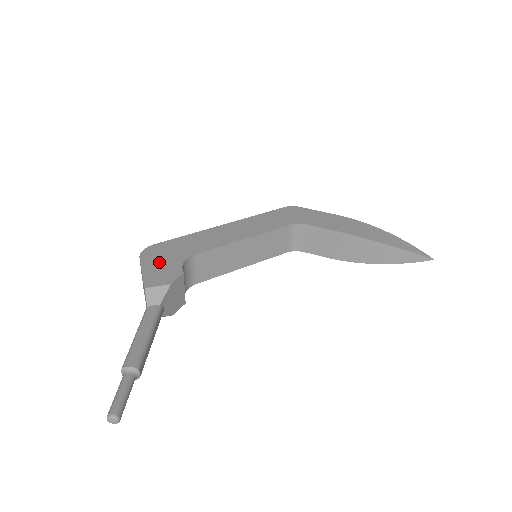
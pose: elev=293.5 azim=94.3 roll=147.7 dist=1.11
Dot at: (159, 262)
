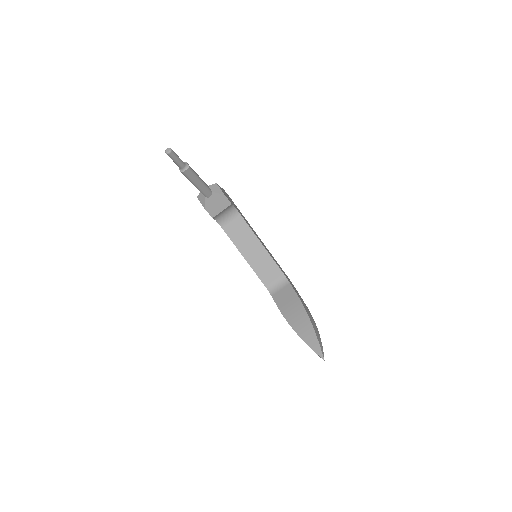
Dot at: occluded
